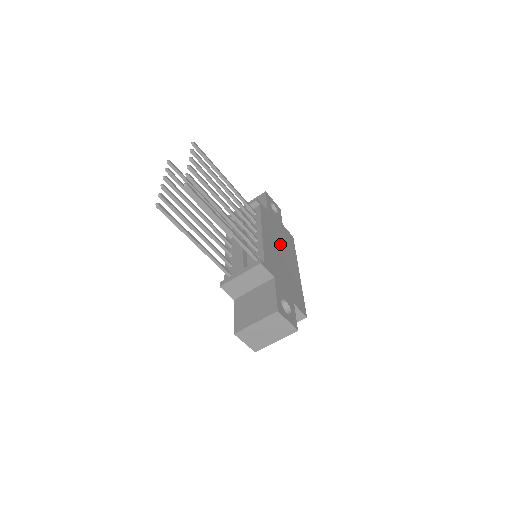
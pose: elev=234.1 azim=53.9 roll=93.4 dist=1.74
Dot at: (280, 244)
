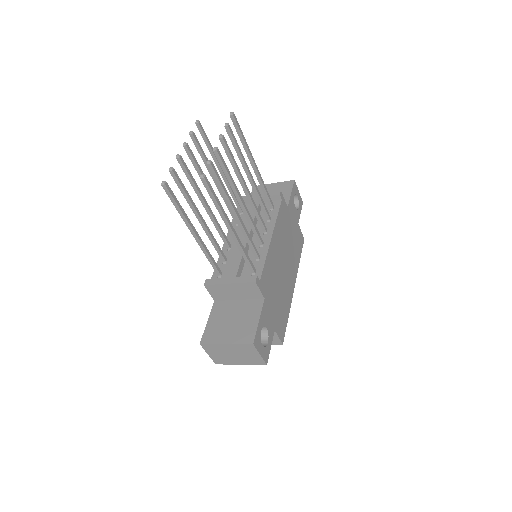
Dot at: (286, 251)
